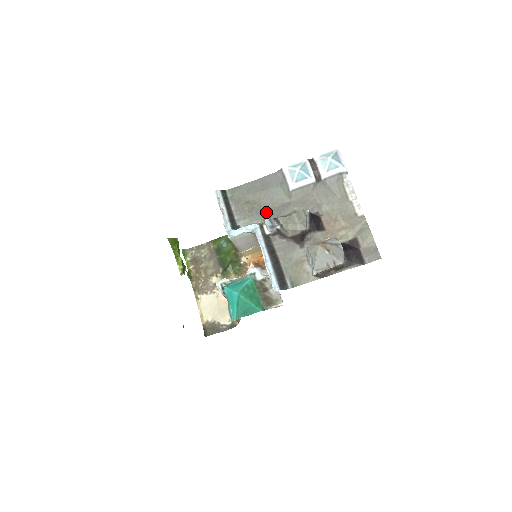
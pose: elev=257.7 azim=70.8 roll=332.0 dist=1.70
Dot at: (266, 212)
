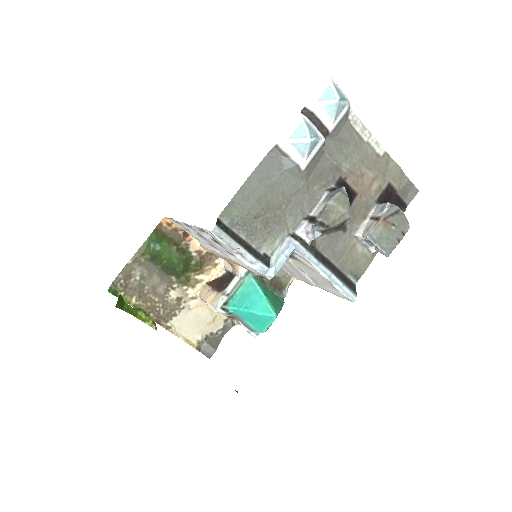
Dot at: (285, 215)
